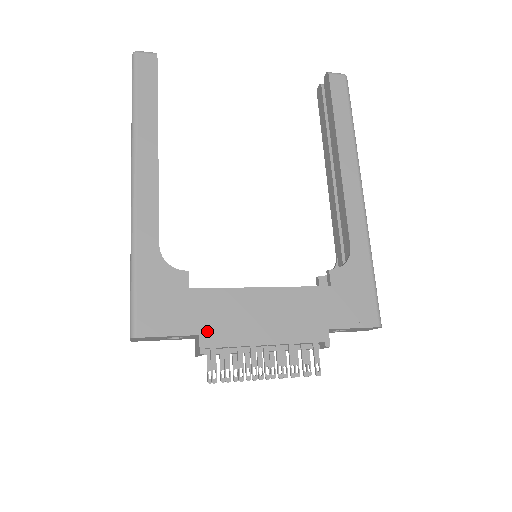
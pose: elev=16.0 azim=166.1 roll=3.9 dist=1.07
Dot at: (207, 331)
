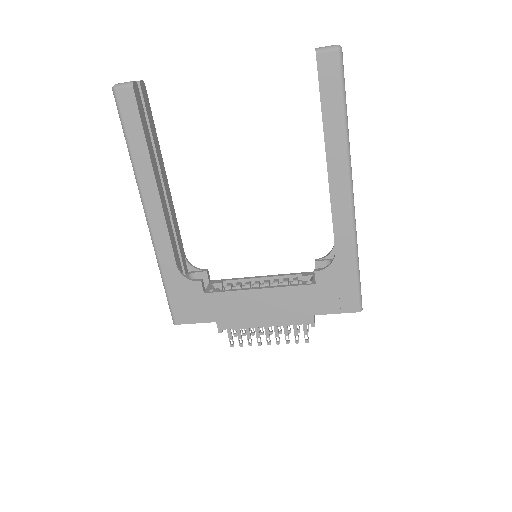
Dot at: (221, 319)
